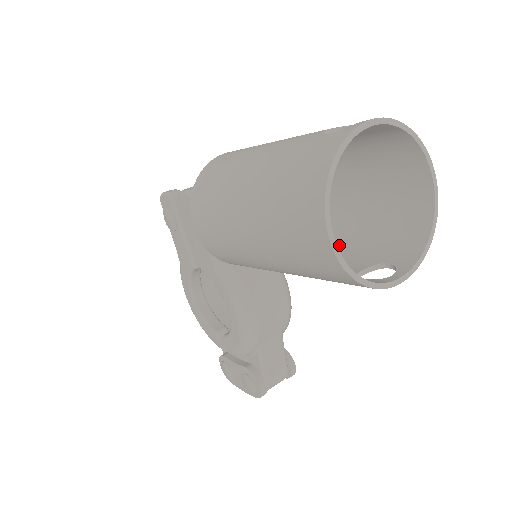
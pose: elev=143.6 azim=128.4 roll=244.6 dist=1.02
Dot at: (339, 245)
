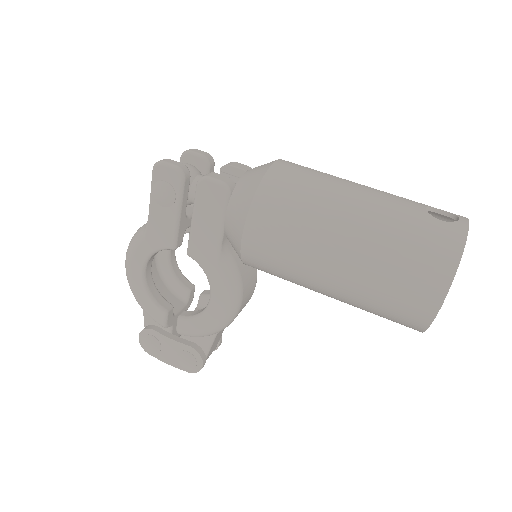
Dot at: occluded
